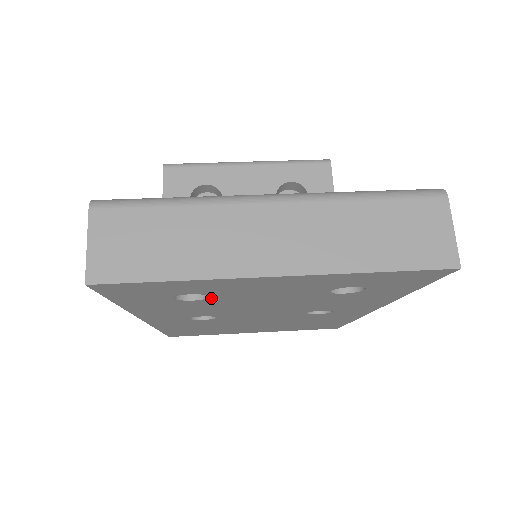
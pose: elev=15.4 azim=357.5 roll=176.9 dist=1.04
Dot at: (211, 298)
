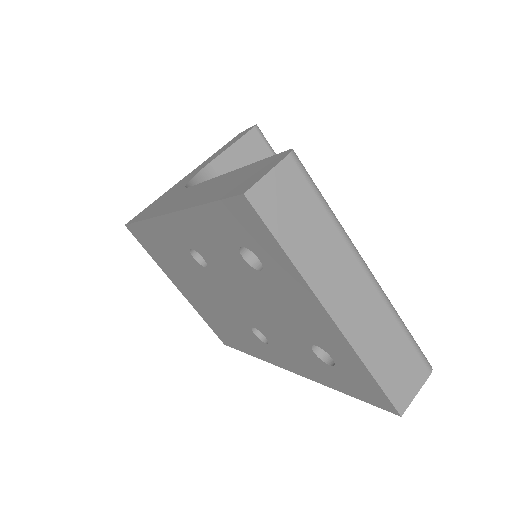
Dot at: (256, 271)
